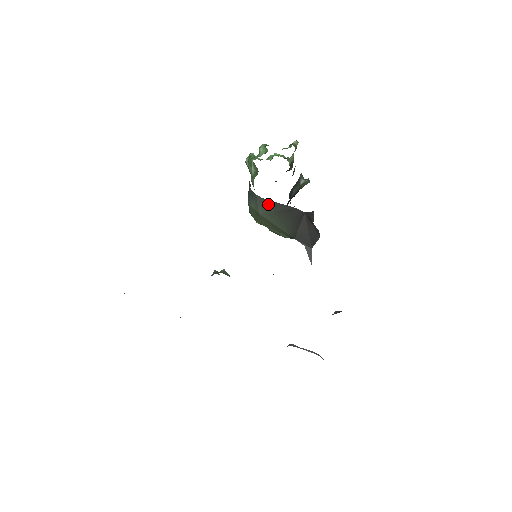
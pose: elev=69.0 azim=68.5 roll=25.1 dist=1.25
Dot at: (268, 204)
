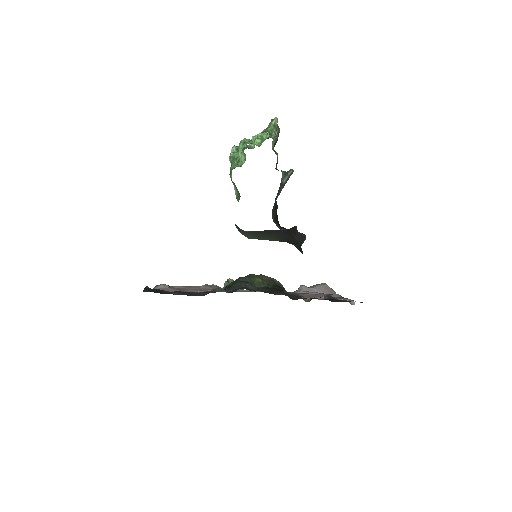
Dot at: (254, 233)
